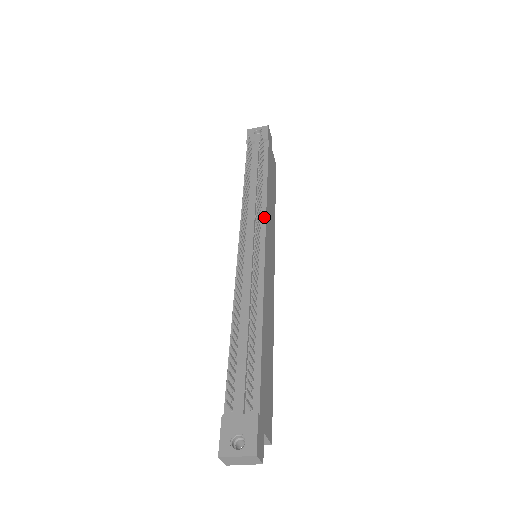
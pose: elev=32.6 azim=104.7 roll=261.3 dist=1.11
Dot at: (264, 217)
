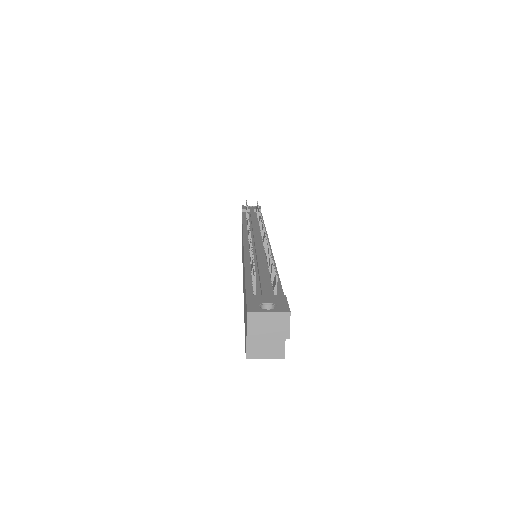
Dot at: occluded
